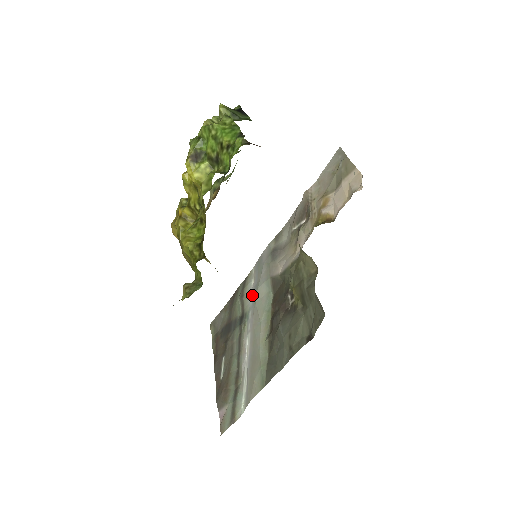
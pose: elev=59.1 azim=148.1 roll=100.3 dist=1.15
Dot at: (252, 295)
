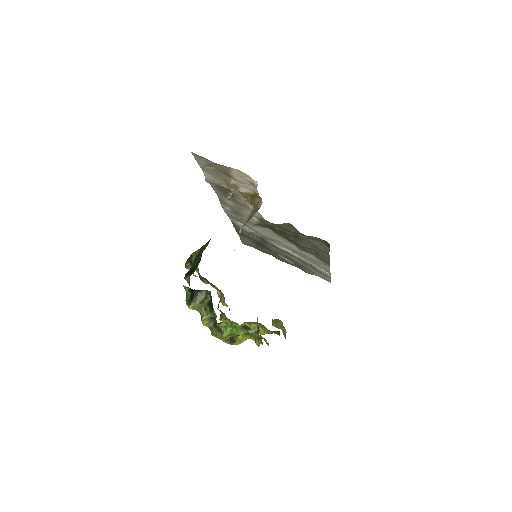
Dot at: (253, 231)
